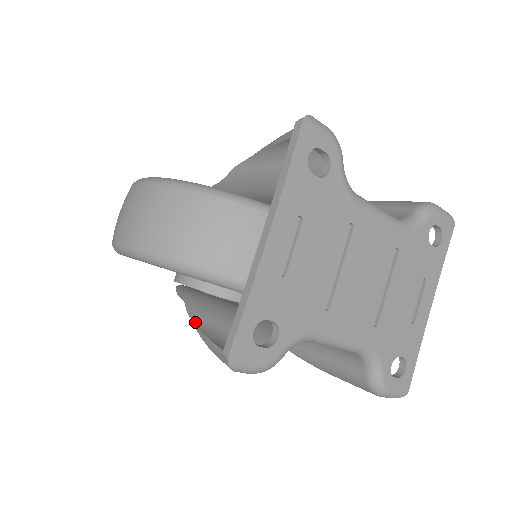
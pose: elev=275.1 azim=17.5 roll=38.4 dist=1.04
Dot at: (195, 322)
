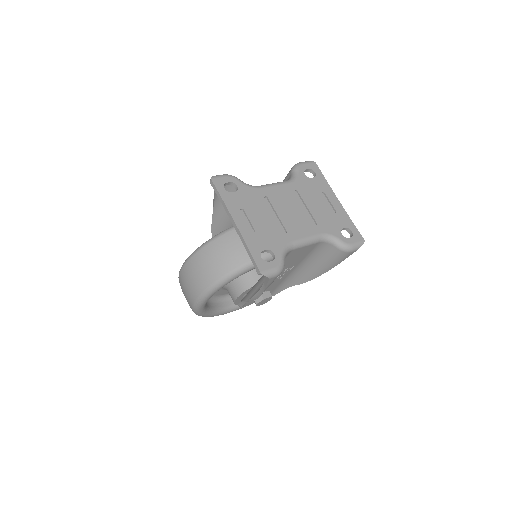
Dot at: (252, 297)
